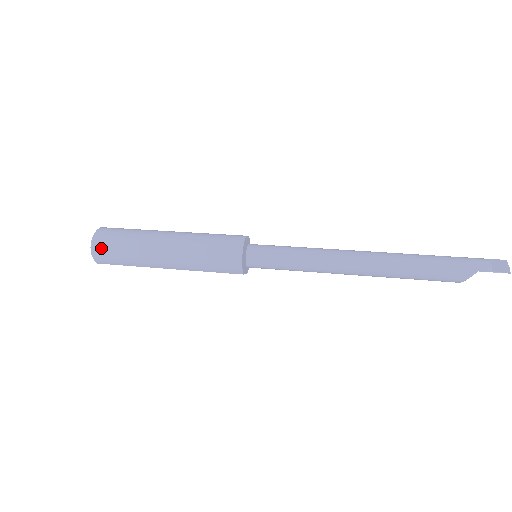
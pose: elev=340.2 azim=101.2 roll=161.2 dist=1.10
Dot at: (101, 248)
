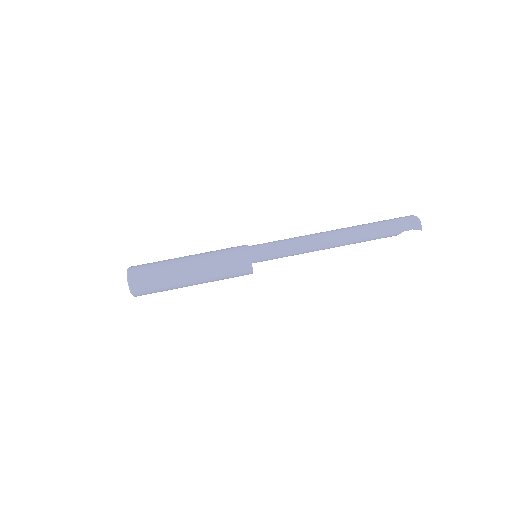
Dot at: (141, 292)
